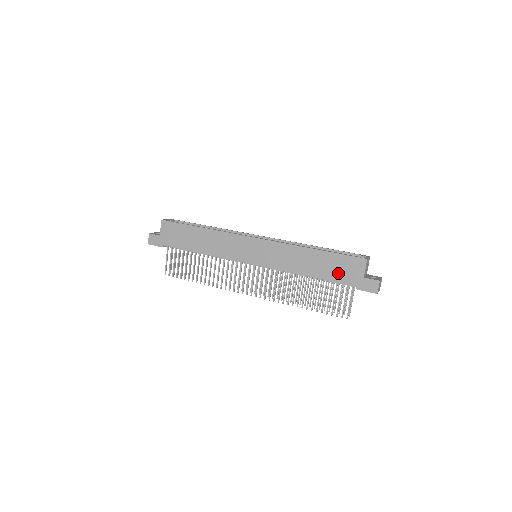
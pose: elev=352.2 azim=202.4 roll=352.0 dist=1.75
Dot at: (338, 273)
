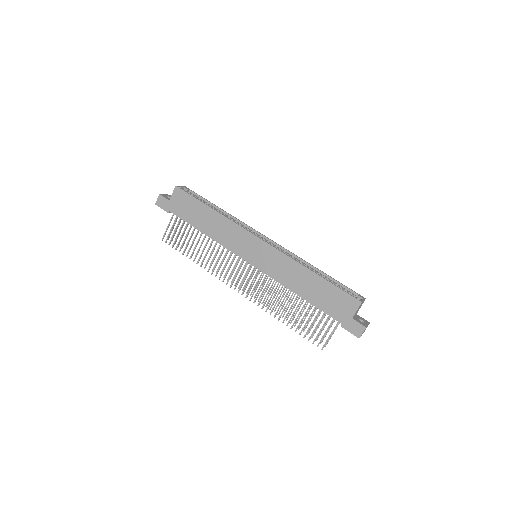
Dot at: (329, 304)
